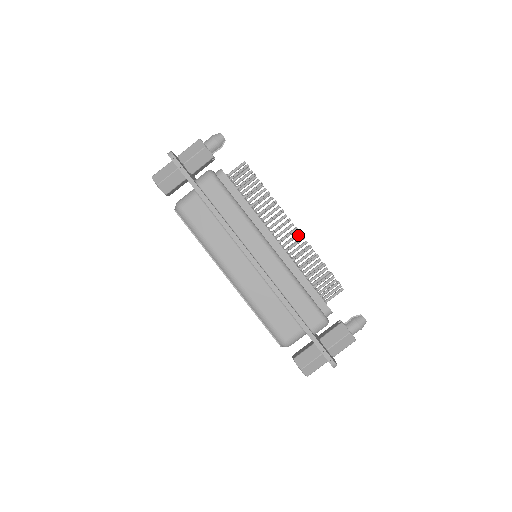
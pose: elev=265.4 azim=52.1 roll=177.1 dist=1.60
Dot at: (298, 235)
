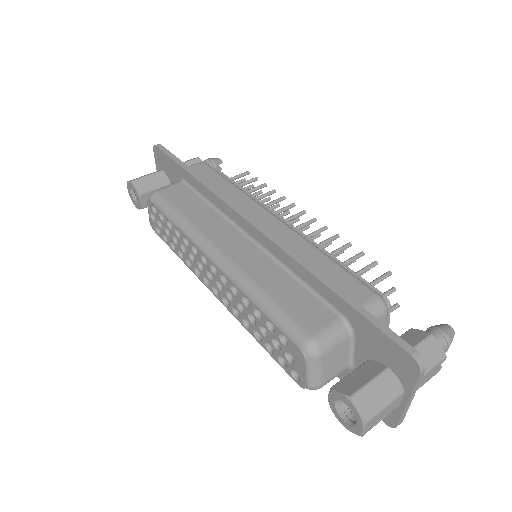
Dot at: (316, 235)
